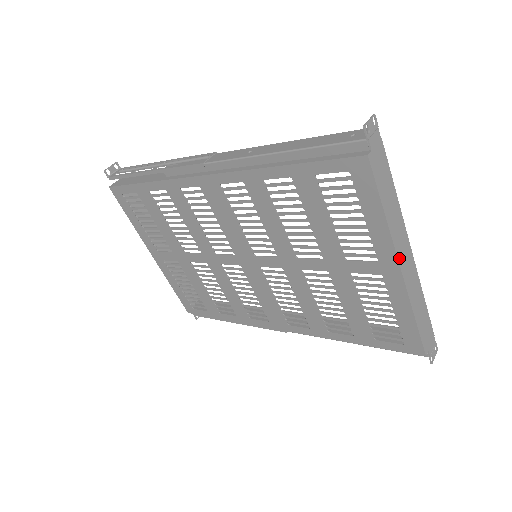
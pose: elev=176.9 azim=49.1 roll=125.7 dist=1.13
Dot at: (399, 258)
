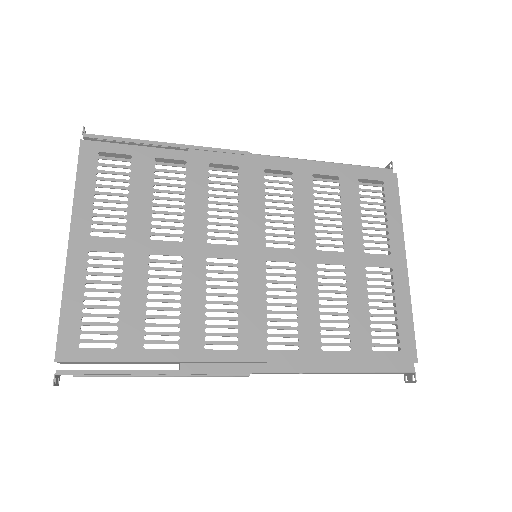
Dot at: (404, 254)
